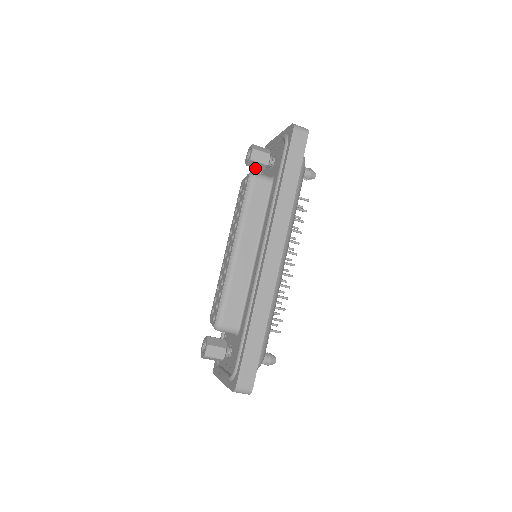
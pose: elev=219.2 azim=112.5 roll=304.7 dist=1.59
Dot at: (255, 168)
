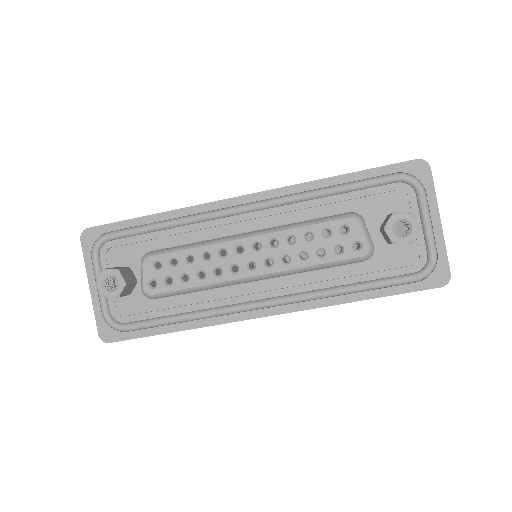
Dot at: (382, 229)
